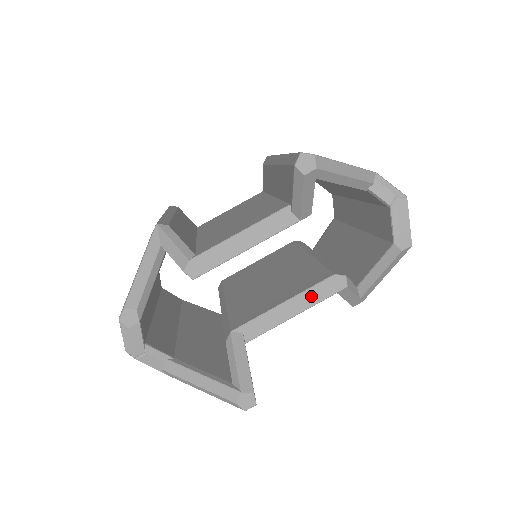
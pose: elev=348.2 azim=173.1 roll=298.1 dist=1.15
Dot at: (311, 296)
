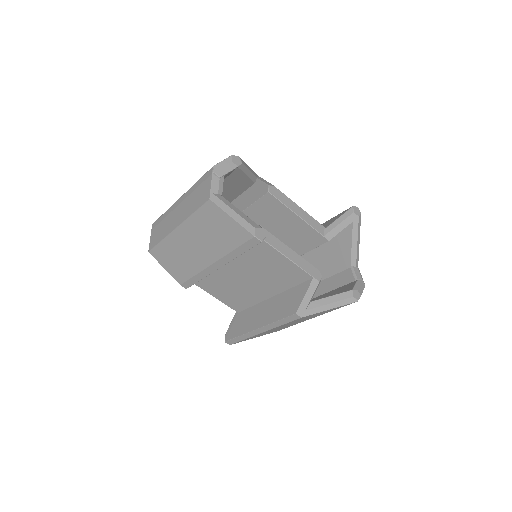
Dot at: (303, 263)
